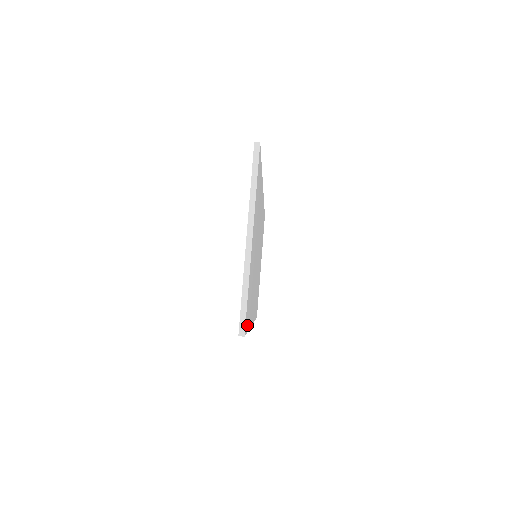
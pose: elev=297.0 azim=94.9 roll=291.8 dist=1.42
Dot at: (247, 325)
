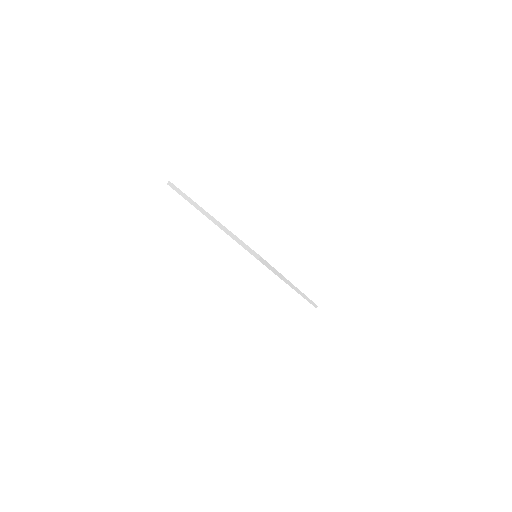
Dot at: occluded
